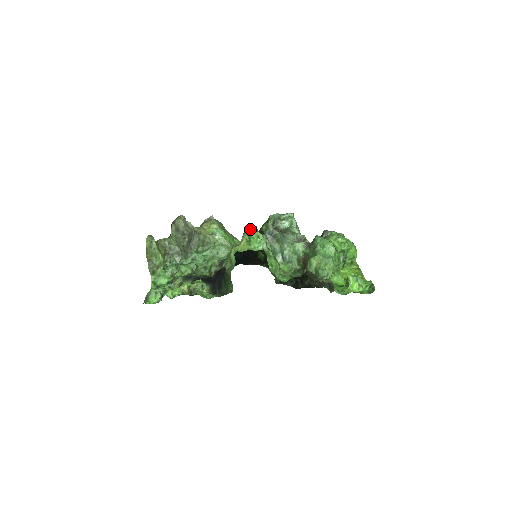
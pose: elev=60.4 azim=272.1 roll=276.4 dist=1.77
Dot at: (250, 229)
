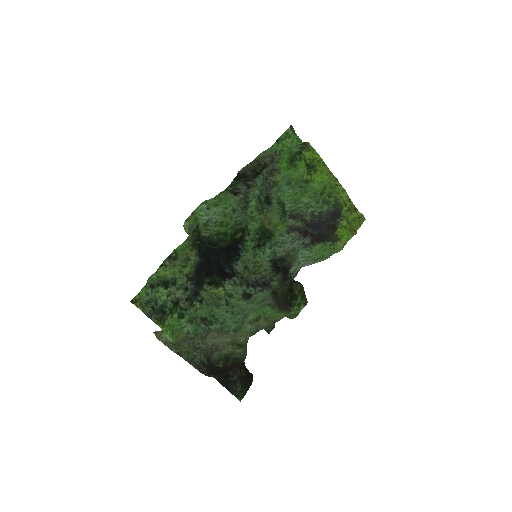
Dot at: occluded
